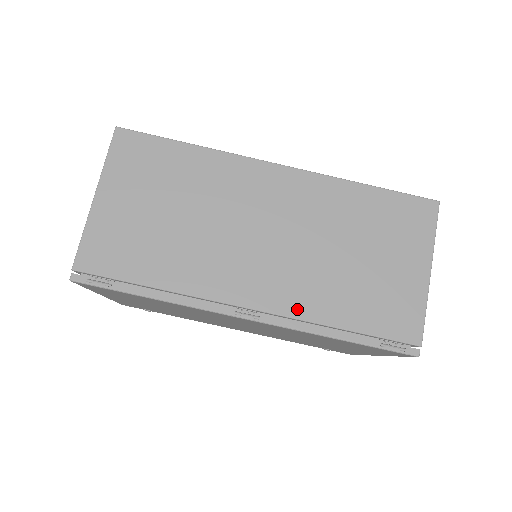
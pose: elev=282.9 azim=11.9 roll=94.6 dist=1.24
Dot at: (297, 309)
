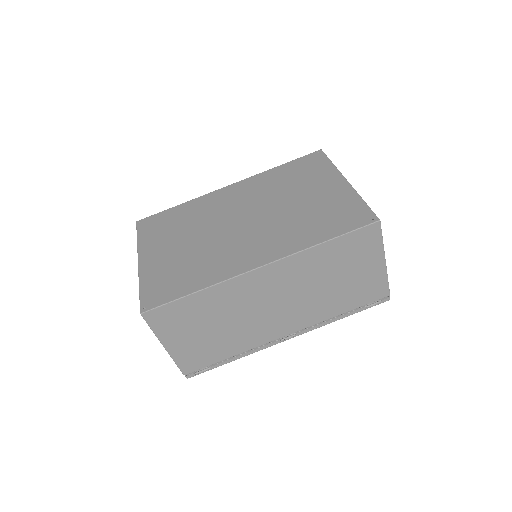
Dot at: (313, 321)
